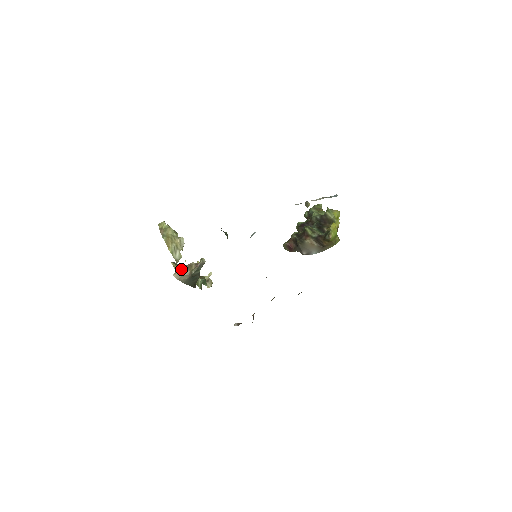
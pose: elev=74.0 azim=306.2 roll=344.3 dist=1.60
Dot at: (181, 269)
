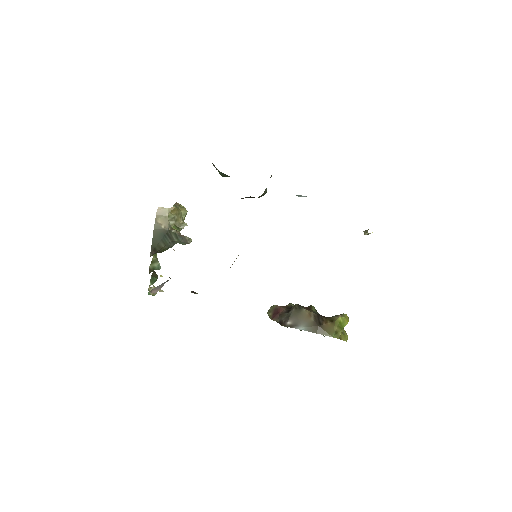
Dot at: (173, 207)
